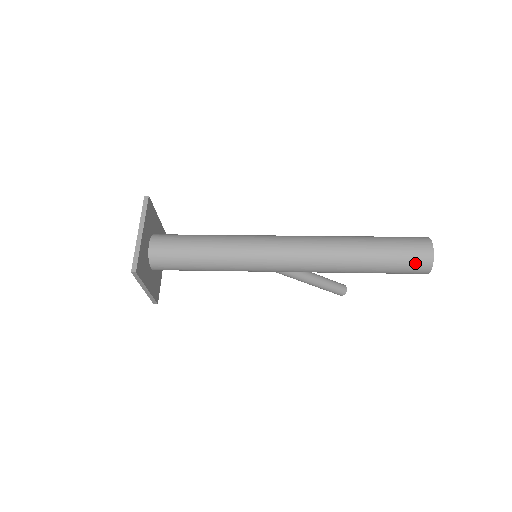
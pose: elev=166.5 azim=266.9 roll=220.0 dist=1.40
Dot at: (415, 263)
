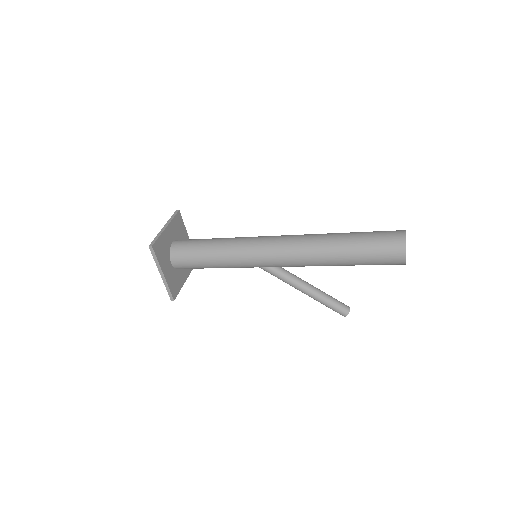
Dot at: (389, 246)
